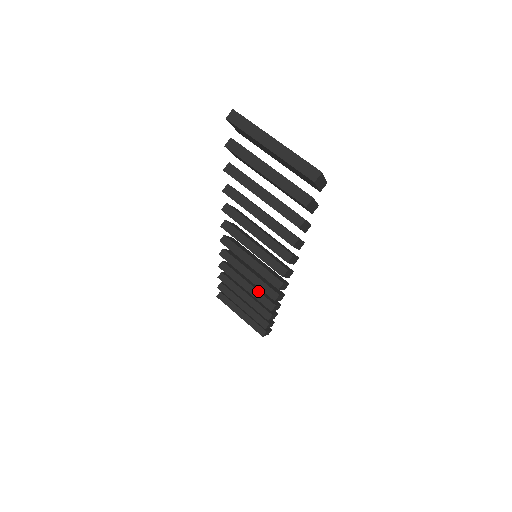
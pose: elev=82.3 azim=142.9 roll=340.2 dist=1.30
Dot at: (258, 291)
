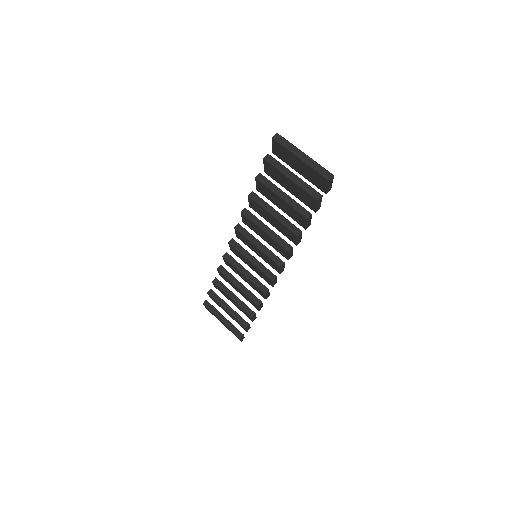
Dot at: (249, 290)
